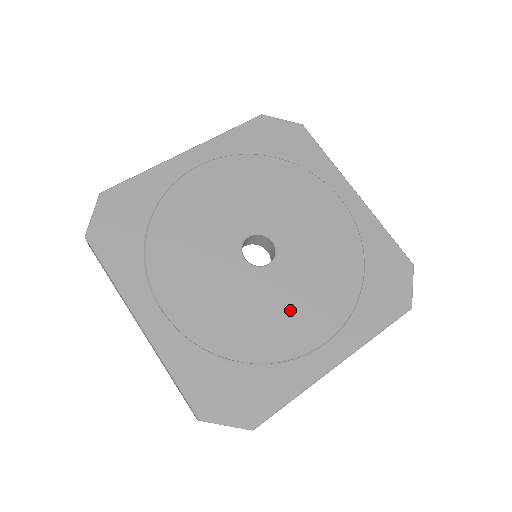
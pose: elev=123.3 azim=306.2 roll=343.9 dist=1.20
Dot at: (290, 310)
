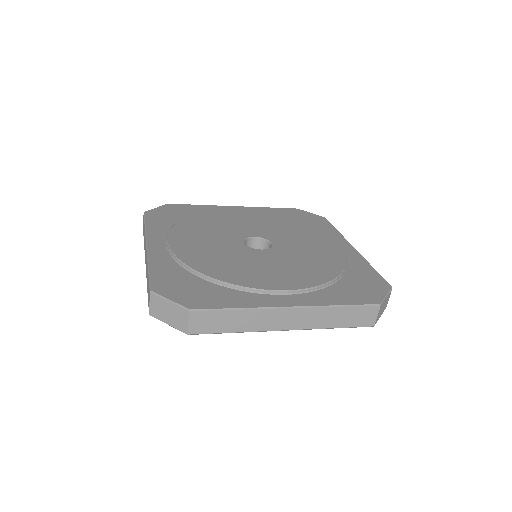
Dot at: (264, 269)
